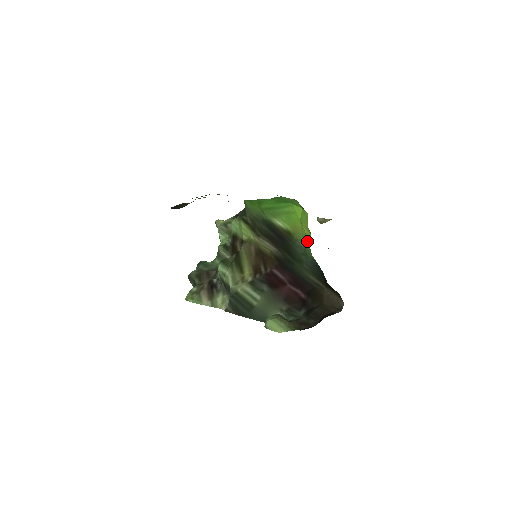
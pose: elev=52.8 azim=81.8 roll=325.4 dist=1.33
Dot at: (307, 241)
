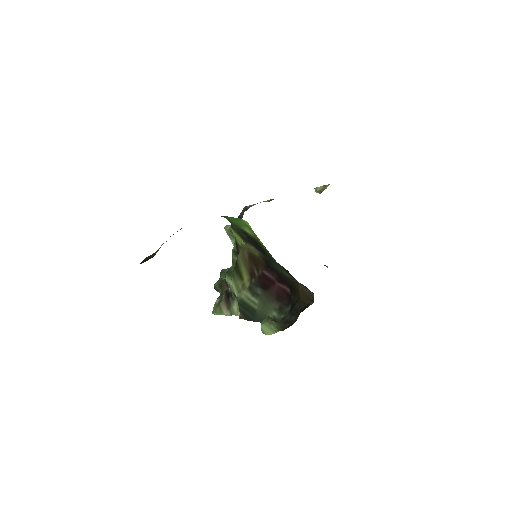
Dot at: occluded
